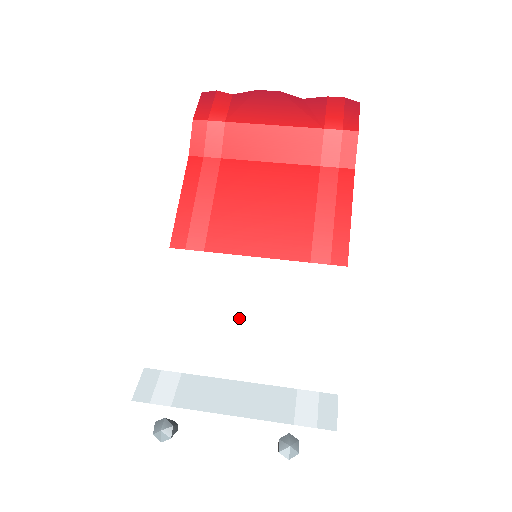
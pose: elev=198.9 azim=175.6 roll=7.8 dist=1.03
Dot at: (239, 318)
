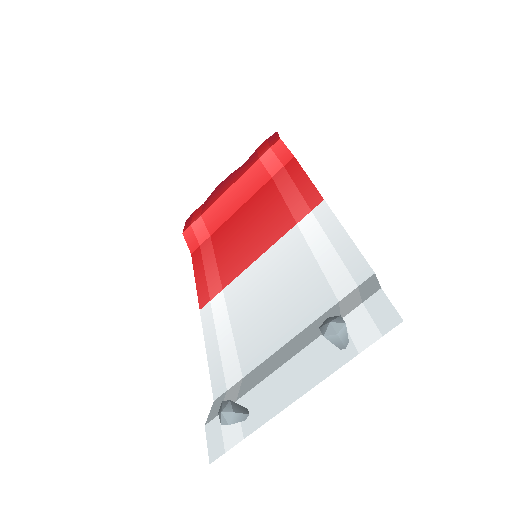
Dot at: (266, 302)
